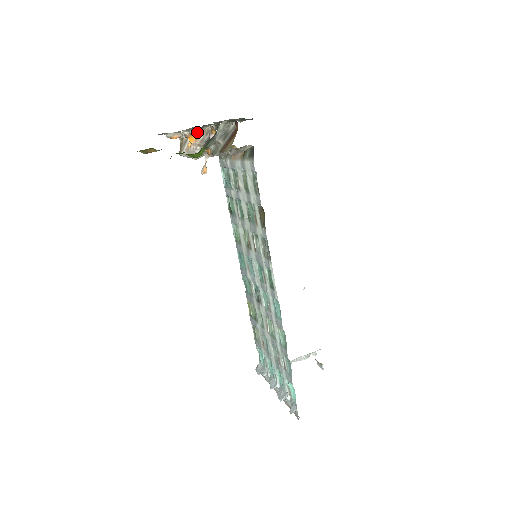
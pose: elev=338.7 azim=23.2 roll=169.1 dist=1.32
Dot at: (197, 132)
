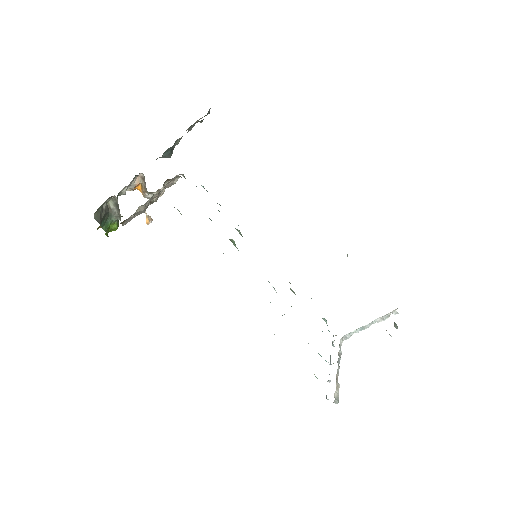
Dot at: occluded
